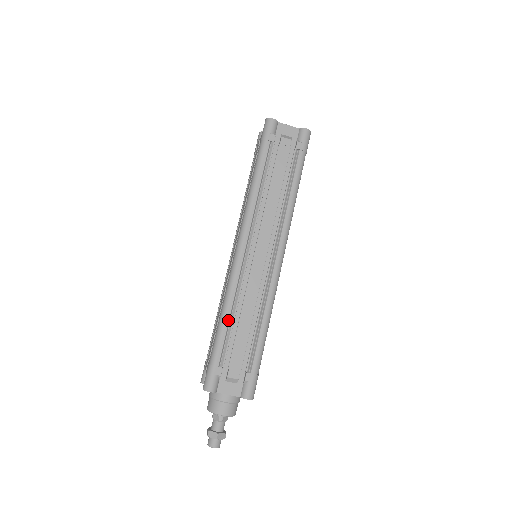
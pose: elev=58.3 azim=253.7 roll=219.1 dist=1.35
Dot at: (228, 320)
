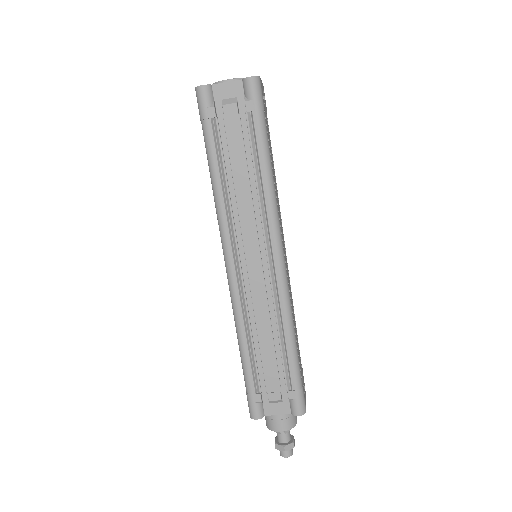
Dot at: (246, 346)
